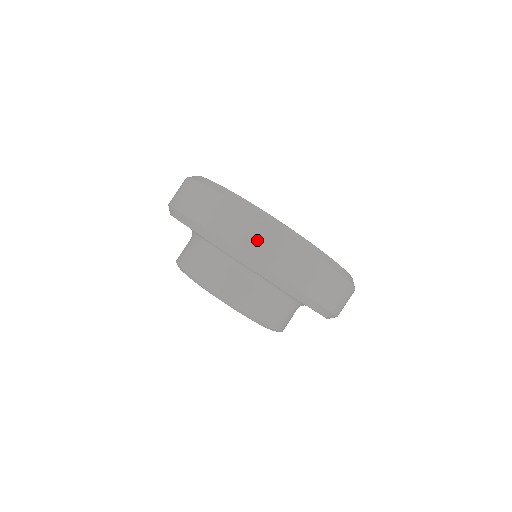
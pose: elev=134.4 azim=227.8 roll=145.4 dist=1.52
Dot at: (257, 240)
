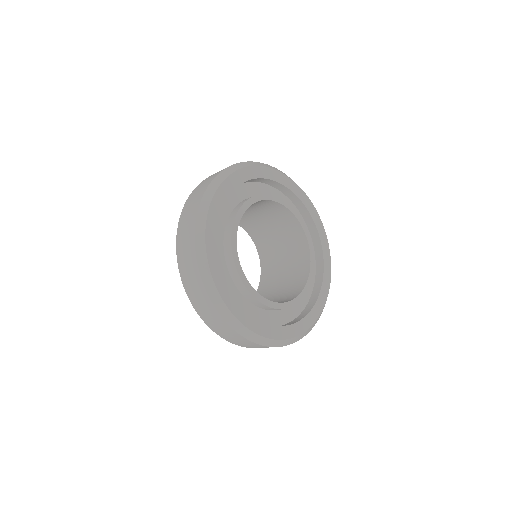
Dot at: (202, 305)
